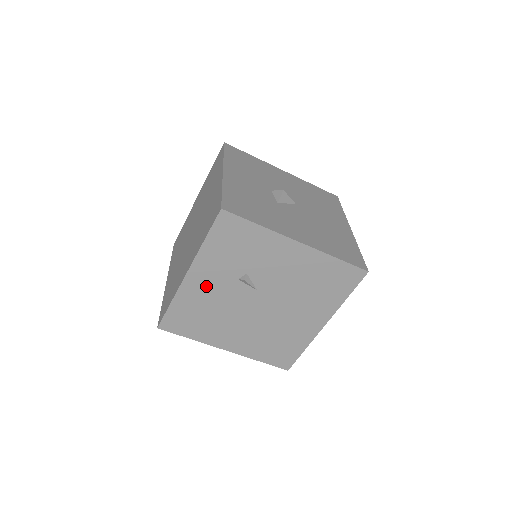
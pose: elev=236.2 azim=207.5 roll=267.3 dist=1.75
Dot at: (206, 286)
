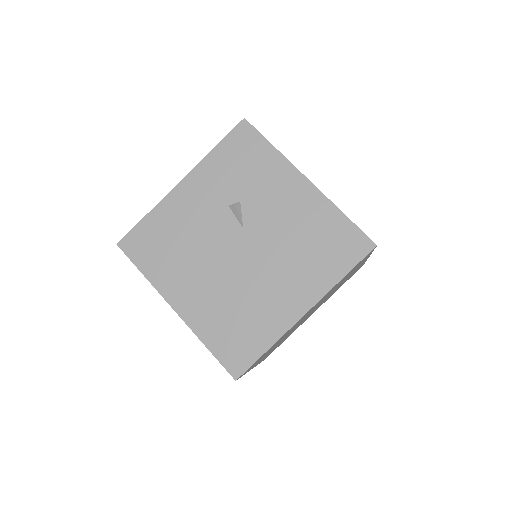
Dot at: (192, 204)
